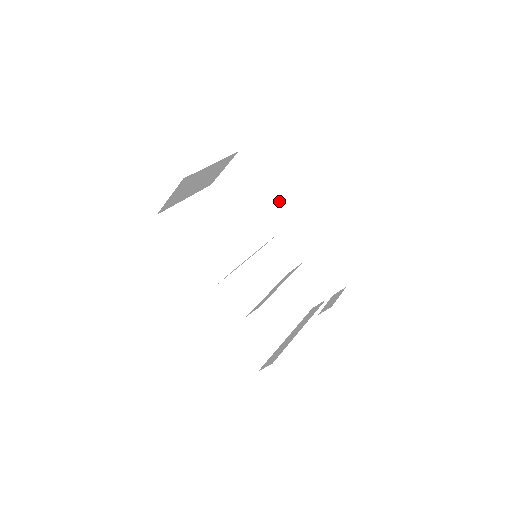
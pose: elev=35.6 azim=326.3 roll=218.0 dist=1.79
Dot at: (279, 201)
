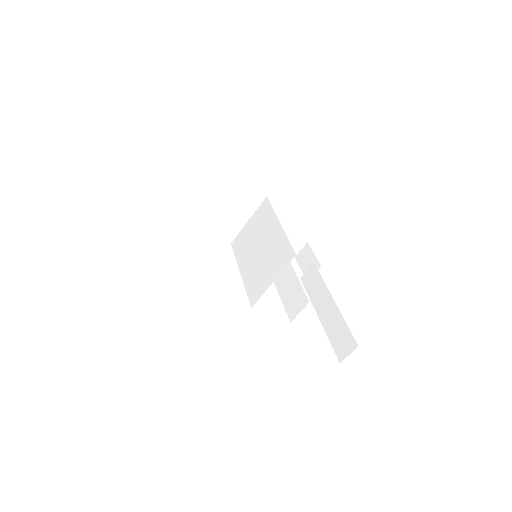
Dot at: (243, 186)
